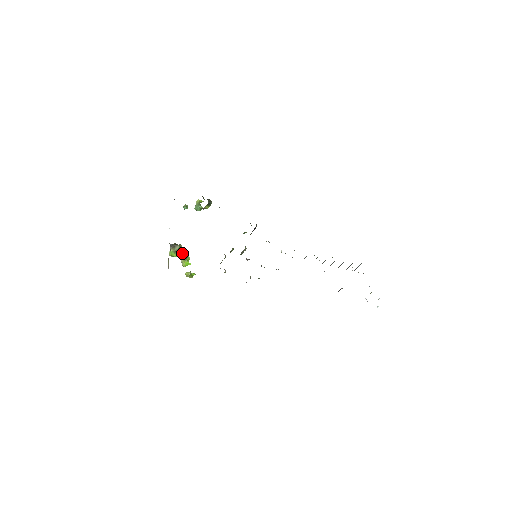
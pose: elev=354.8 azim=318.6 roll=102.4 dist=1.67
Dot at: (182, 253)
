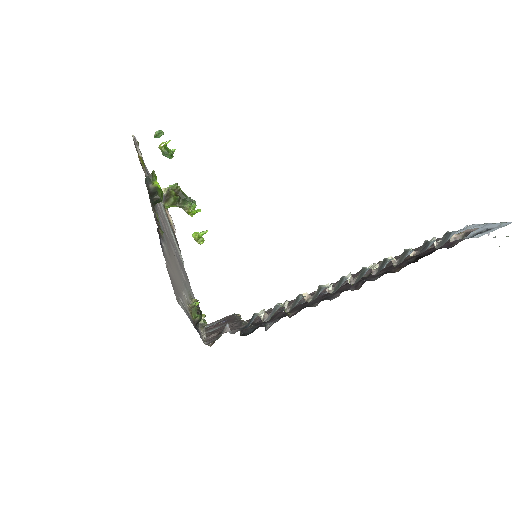
Dot at: (181, 204)
